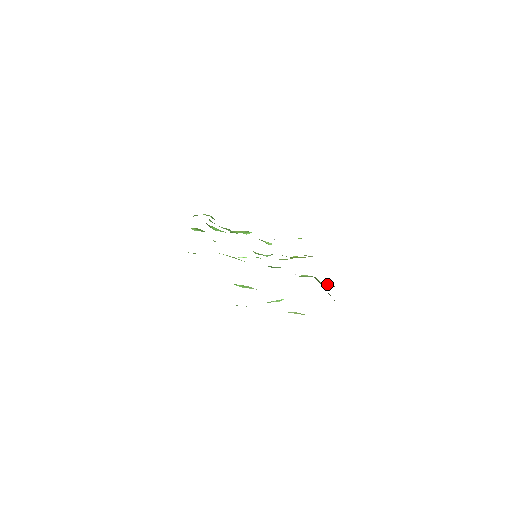
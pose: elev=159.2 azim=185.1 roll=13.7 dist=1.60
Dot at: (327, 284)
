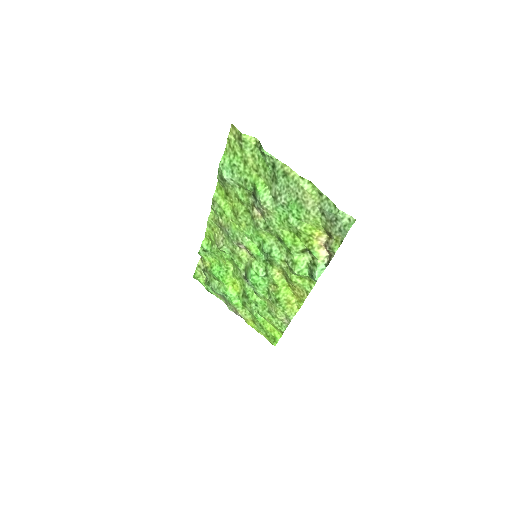
Dot at: (323, 257)
